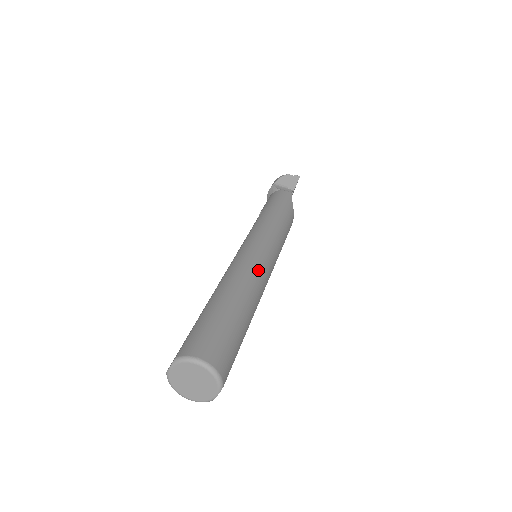
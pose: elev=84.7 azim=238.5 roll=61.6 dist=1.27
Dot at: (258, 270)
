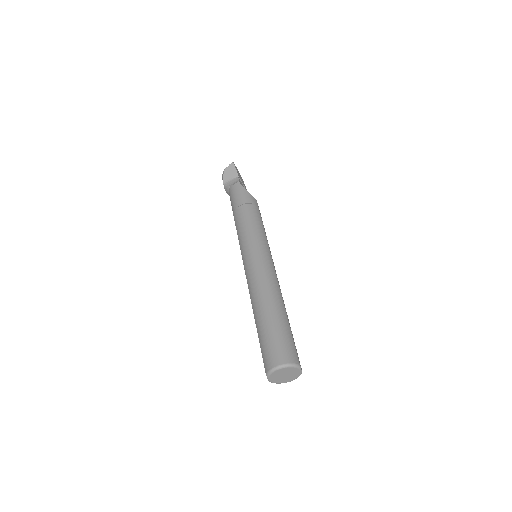
Dot at: (264, 274)
